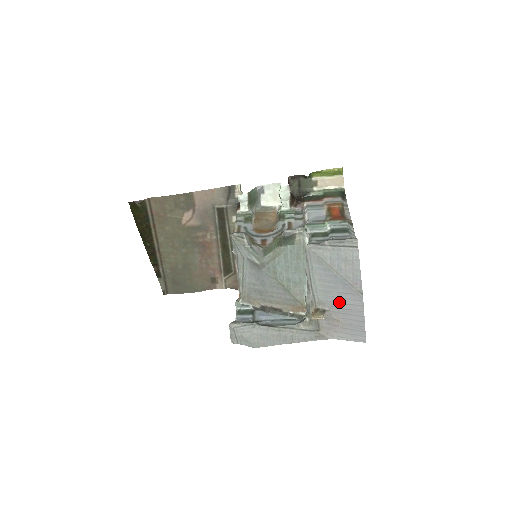
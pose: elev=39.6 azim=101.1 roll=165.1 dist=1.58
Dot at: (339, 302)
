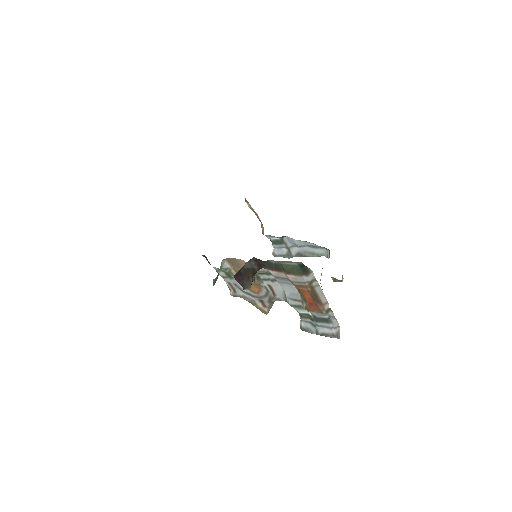
Dot at: occluded
